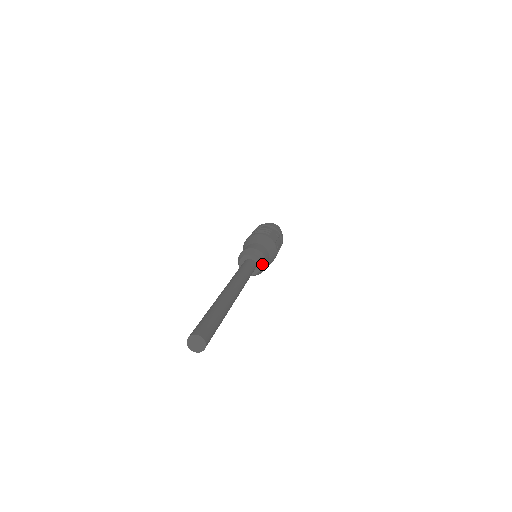
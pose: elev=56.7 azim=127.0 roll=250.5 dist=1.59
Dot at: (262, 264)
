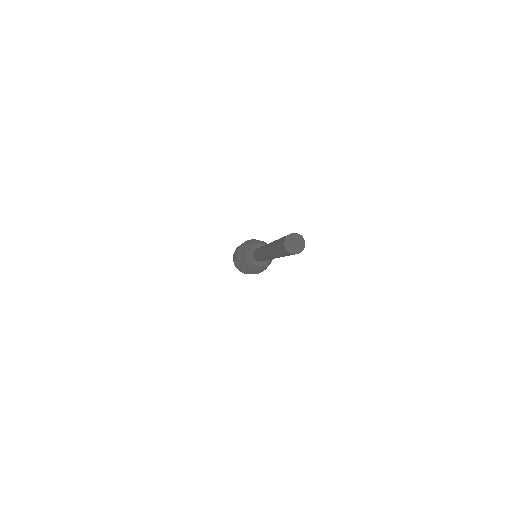
Dot at: (267, 264)
